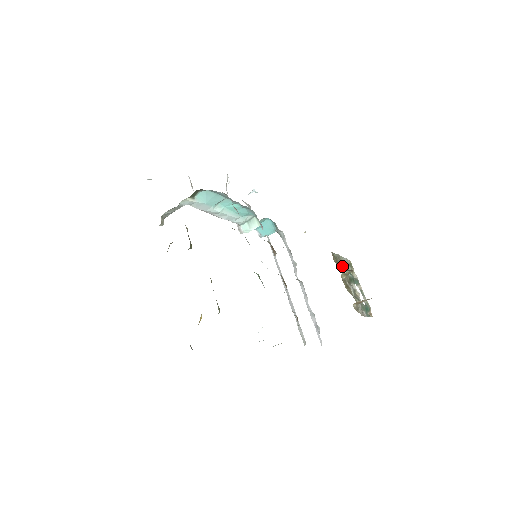
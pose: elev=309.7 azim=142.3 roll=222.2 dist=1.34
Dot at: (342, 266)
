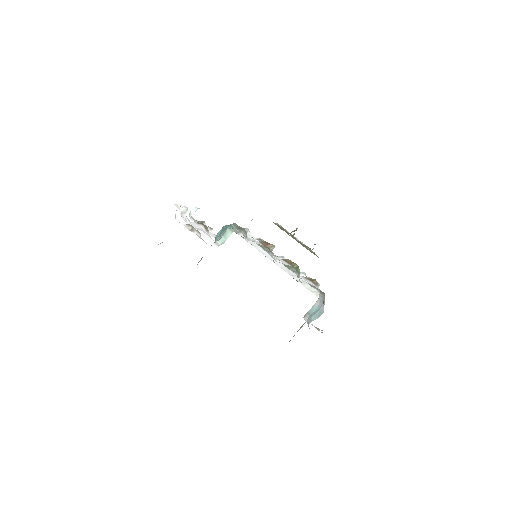
Dot at: (286, 230)
